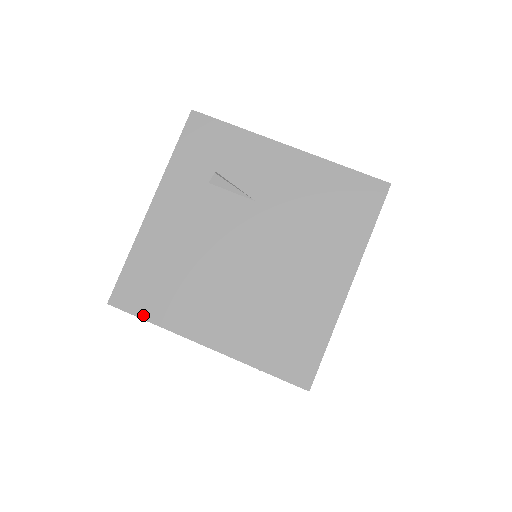
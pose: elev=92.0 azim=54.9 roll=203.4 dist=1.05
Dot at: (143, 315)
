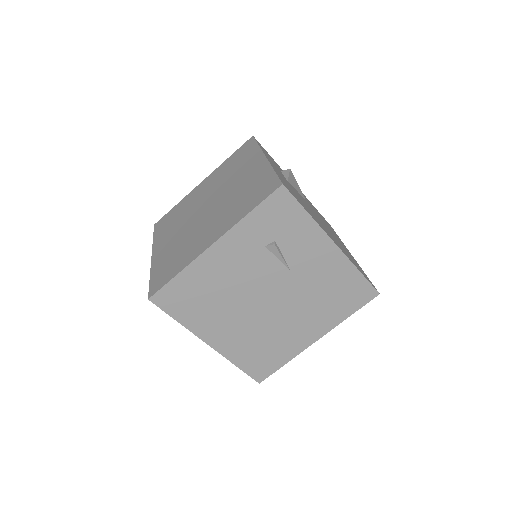
Dot at: (173, 315)
